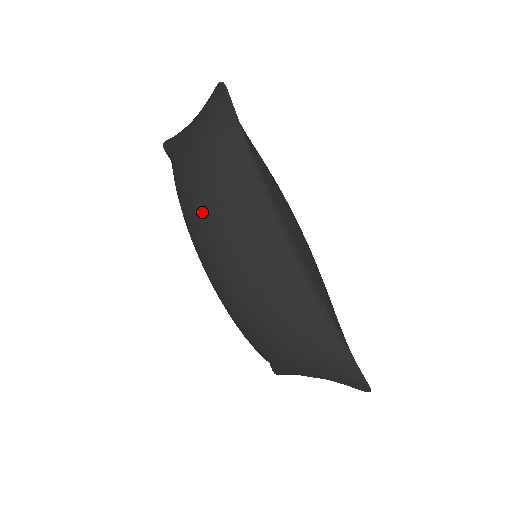
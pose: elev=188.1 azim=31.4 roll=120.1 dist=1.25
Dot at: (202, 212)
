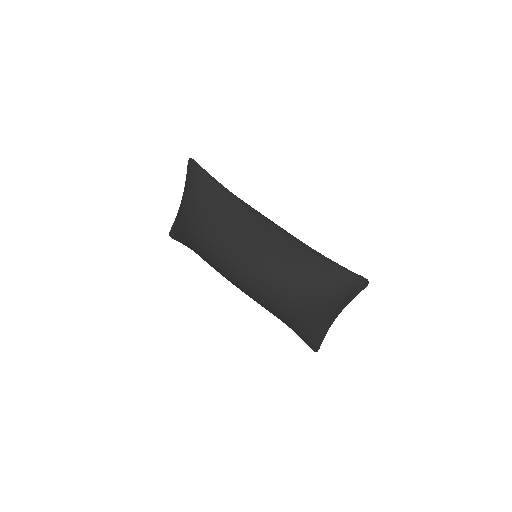
Dot at: (208, 232)
